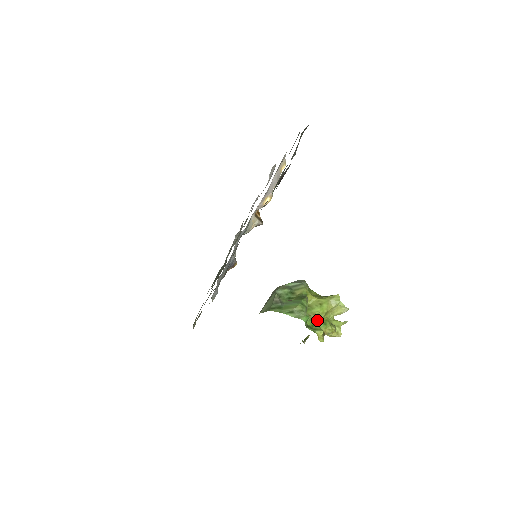
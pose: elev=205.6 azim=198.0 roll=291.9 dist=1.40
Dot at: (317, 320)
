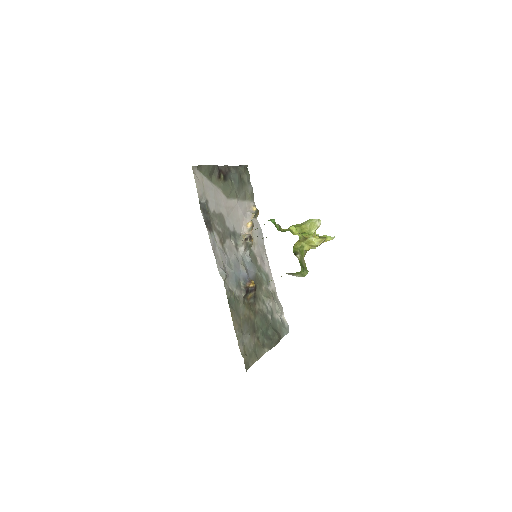
Dot at: occluded
